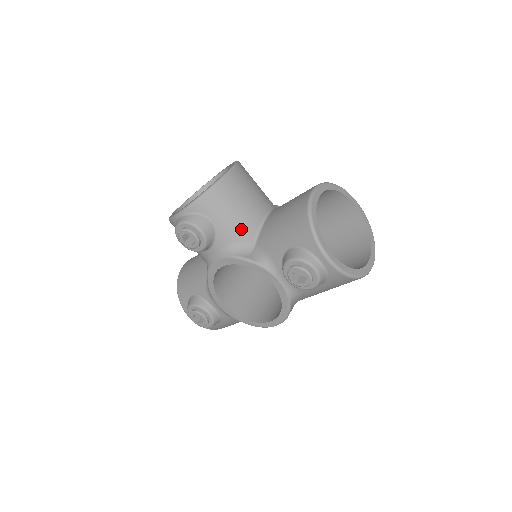
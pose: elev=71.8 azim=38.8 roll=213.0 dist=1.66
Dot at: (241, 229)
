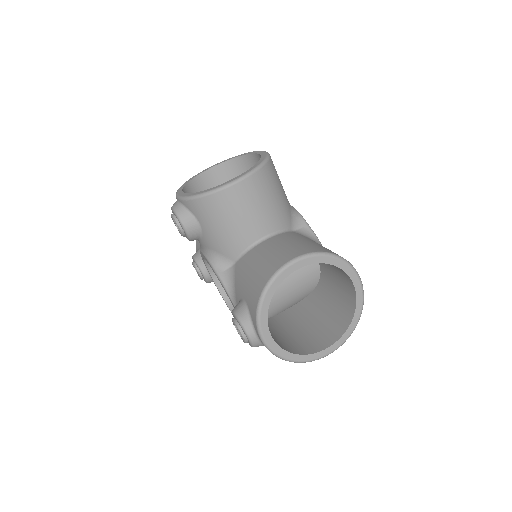
Dot at: (225, 244)
